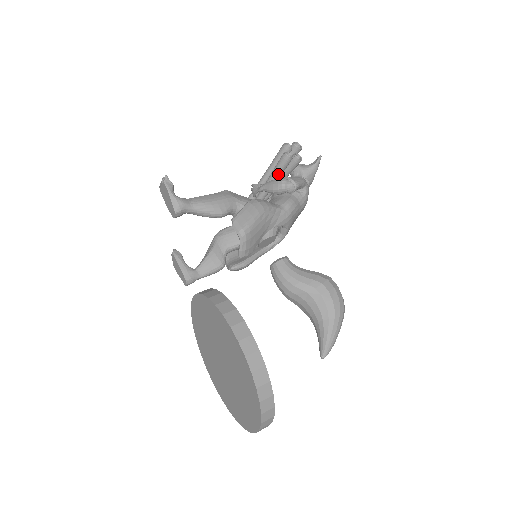
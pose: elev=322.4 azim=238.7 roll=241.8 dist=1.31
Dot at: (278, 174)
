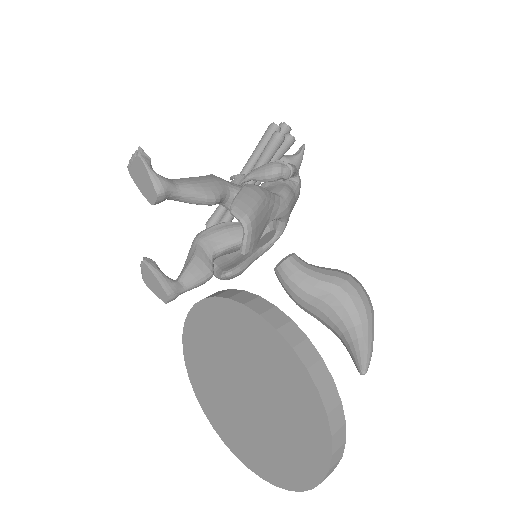
Dot at: (268, 158)
